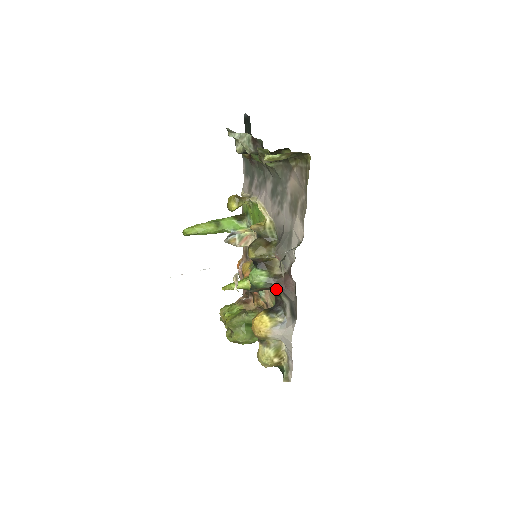
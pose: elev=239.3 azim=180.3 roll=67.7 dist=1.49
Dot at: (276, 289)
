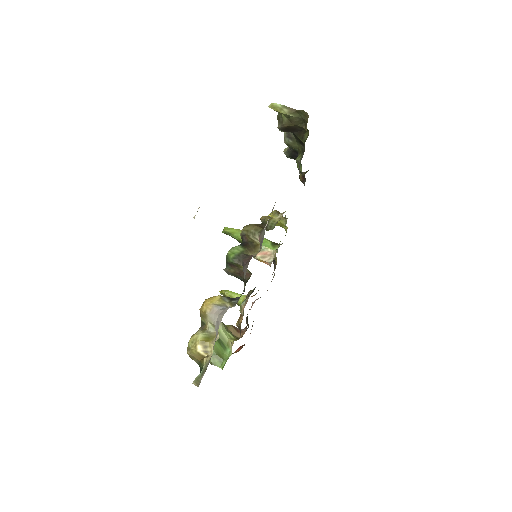
Dot at: (247, 280)
